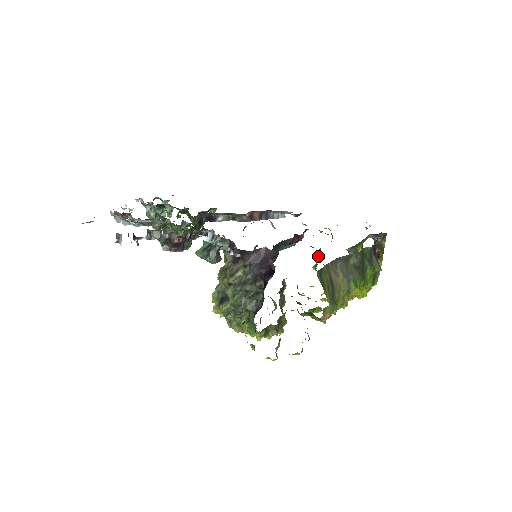
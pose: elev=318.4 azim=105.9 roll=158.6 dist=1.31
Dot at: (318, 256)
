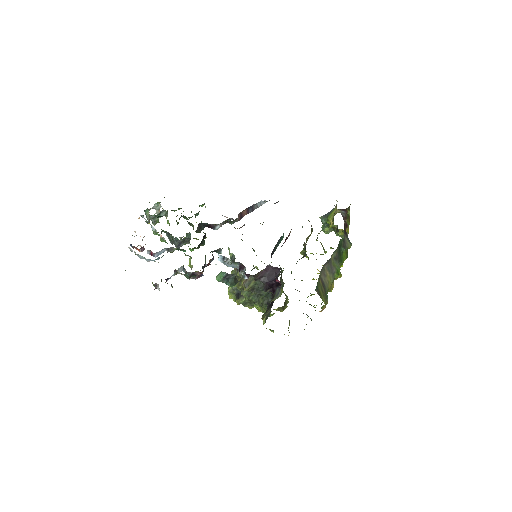
Dot at: occluded
